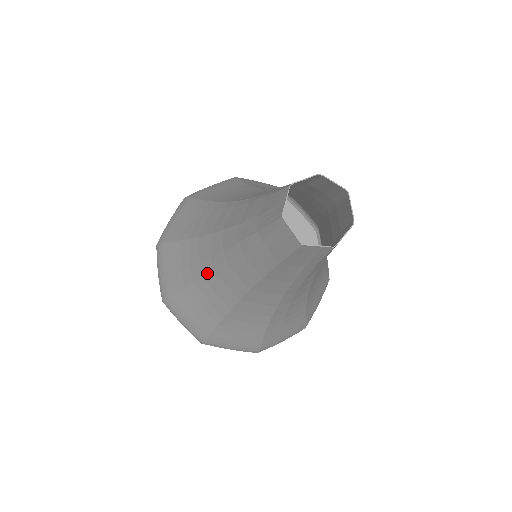
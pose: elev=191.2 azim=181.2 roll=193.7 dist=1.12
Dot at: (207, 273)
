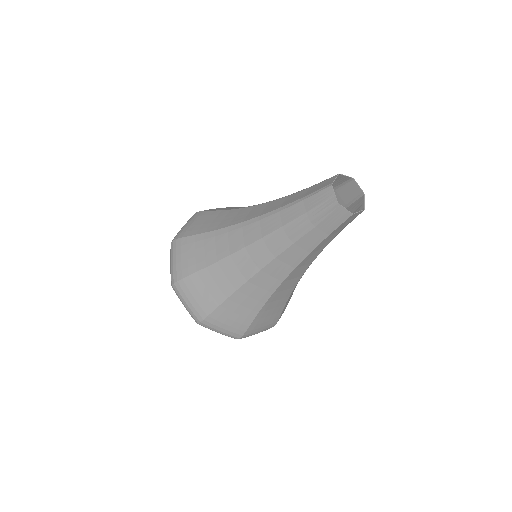
Dot at: (252, 275)
